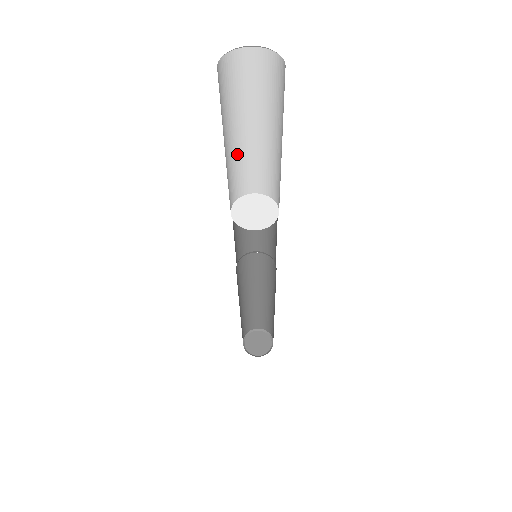
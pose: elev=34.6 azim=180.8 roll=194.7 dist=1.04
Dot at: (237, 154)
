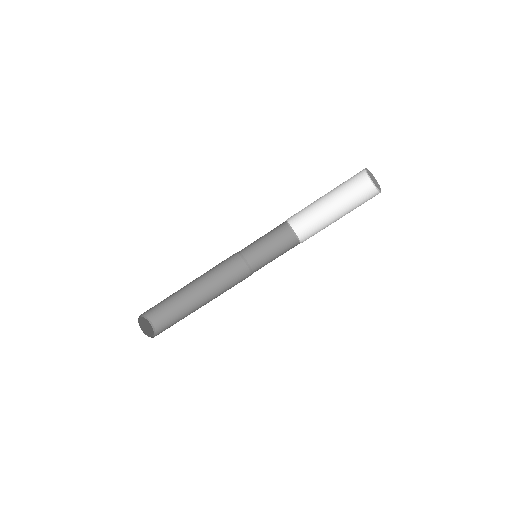
Dot at: (317, 205)
